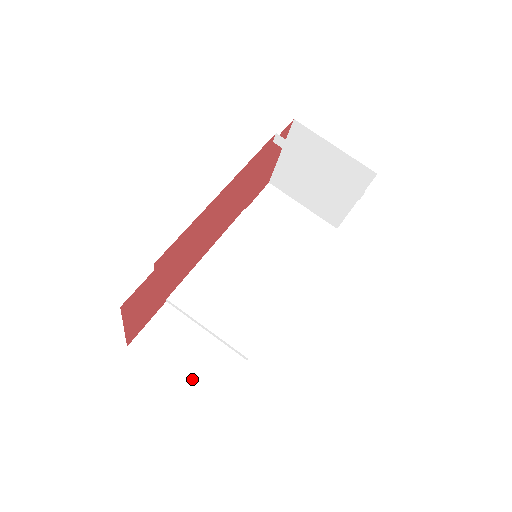
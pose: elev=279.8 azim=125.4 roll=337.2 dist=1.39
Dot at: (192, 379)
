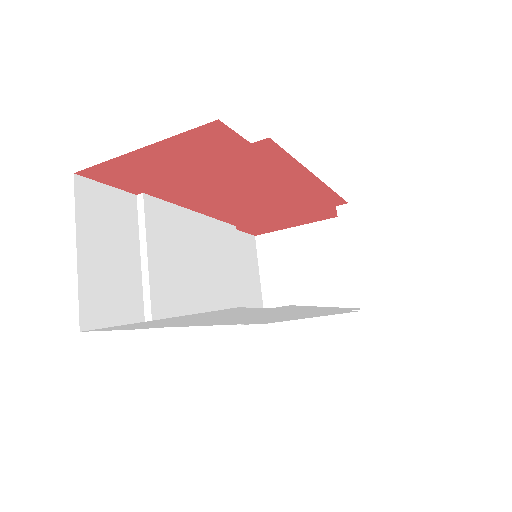
Dot at: (93, 279)
